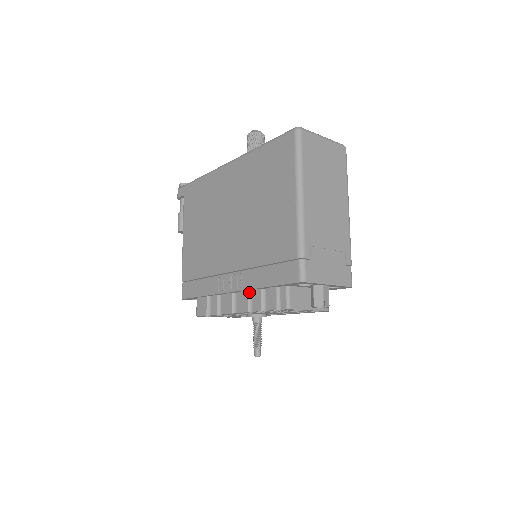
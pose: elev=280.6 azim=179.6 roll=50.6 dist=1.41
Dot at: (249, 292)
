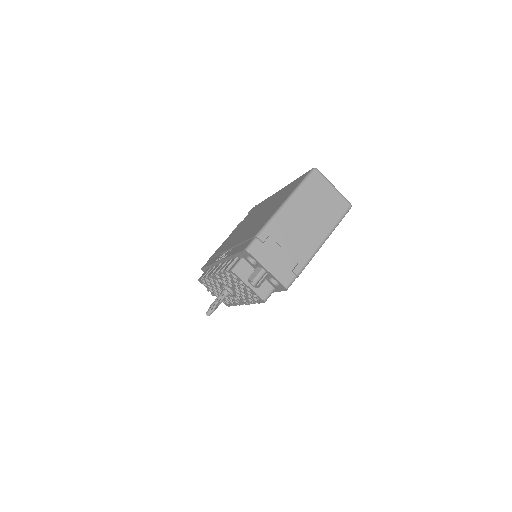
Dot at: occluded
